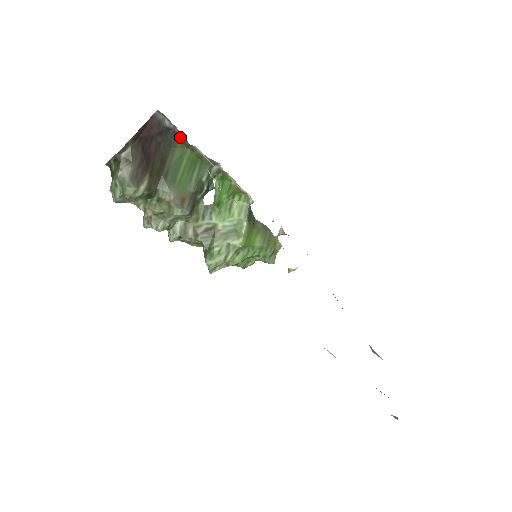
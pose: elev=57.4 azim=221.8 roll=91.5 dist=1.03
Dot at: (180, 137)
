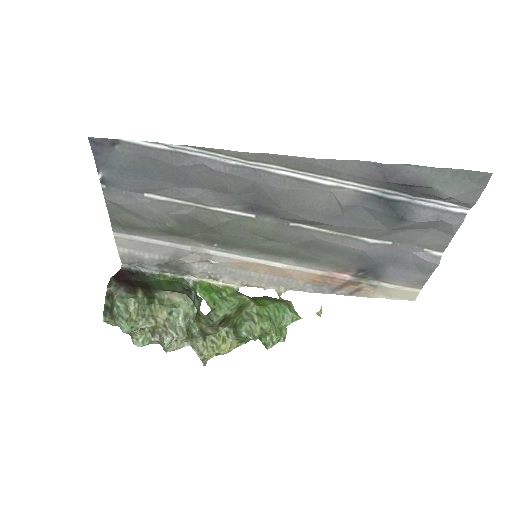
Dot at: (149, 273)
